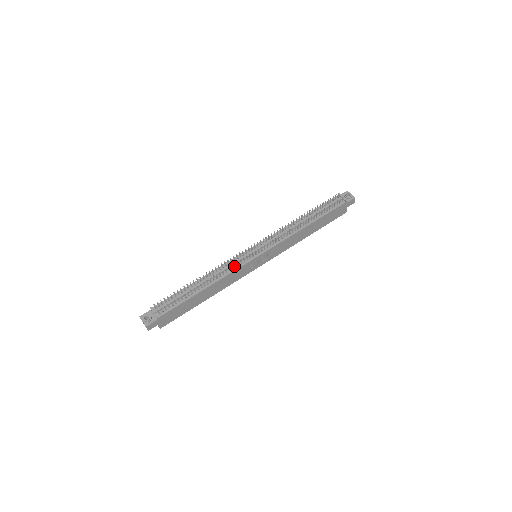
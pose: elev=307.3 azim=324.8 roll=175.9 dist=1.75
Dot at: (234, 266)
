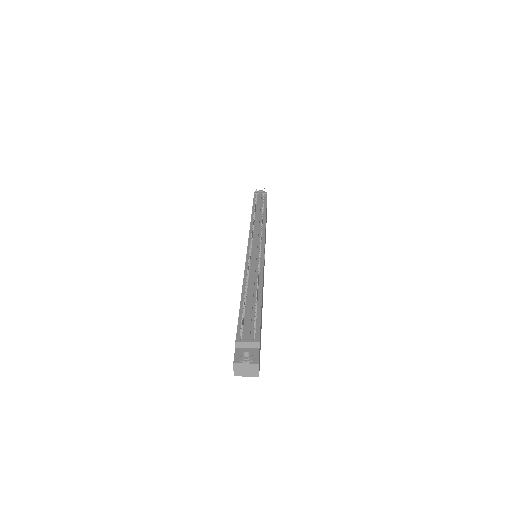
Dot at: (257, 263)
